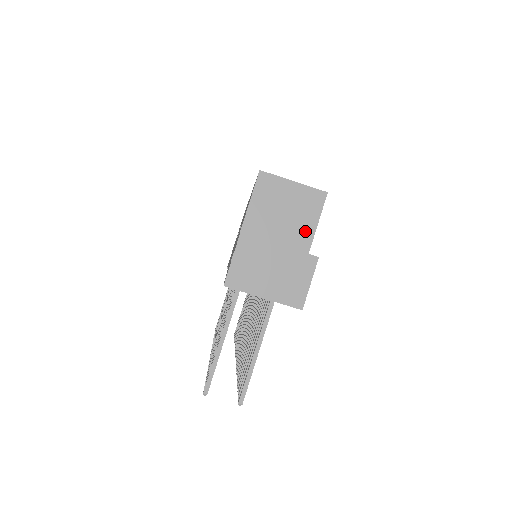
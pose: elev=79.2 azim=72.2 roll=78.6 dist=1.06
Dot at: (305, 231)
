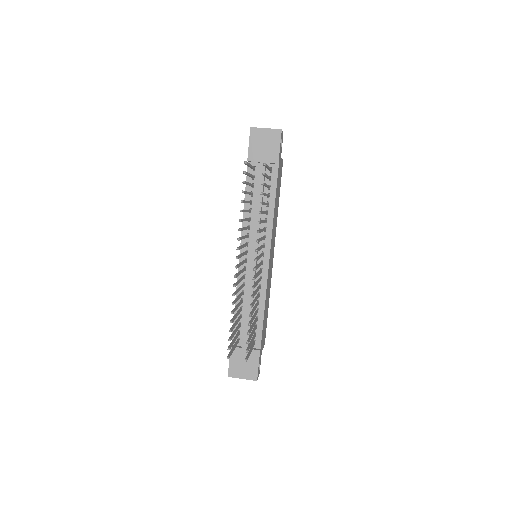
Dot at: occluded
